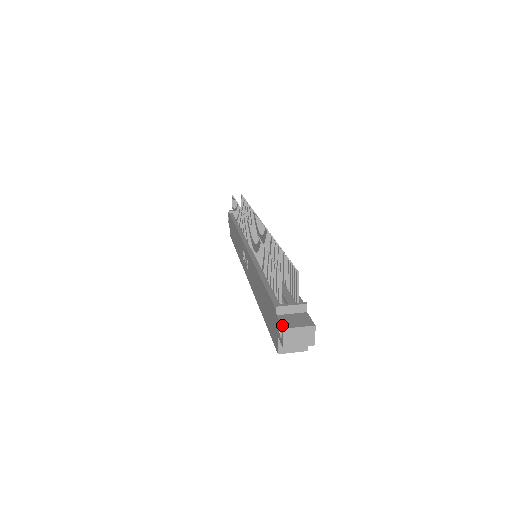
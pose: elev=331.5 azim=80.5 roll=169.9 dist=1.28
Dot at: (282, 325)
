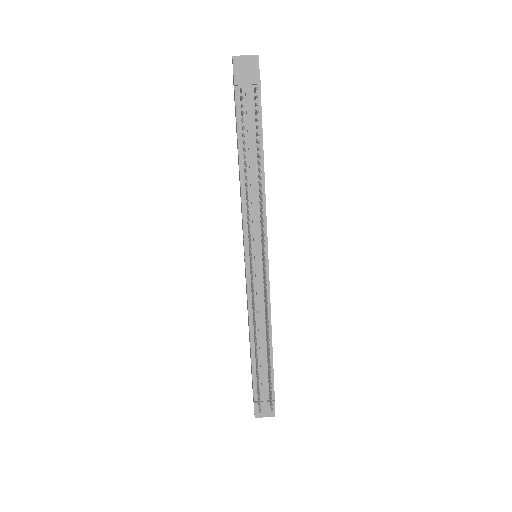
Dot at: (255, 415)
